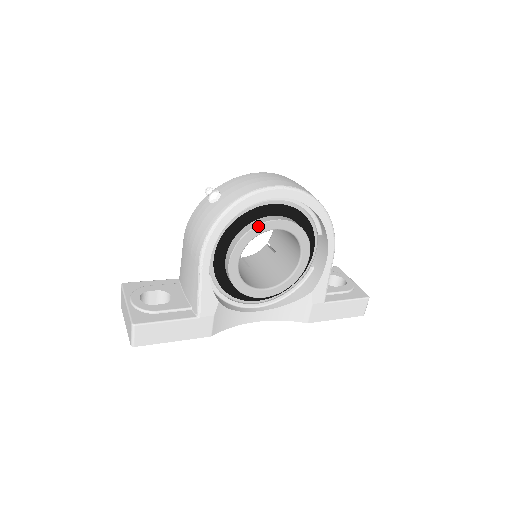
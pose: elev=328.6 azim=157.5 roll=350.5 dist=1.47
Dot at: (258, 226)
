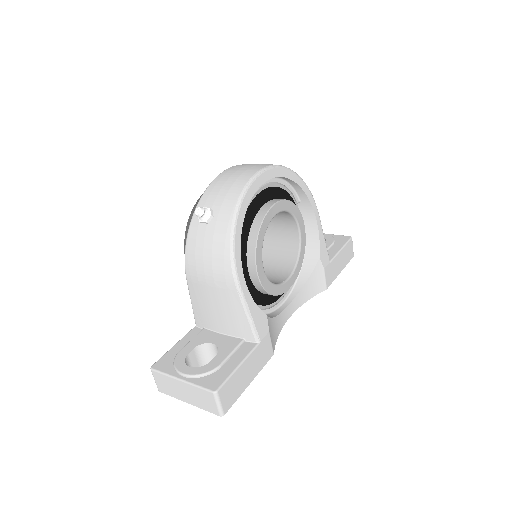
Dot at: (264, 219)
